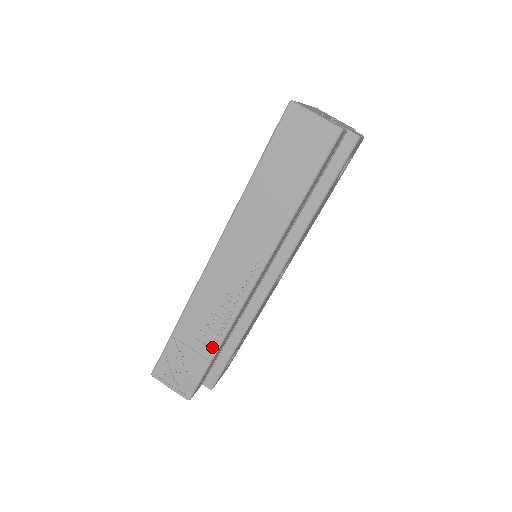
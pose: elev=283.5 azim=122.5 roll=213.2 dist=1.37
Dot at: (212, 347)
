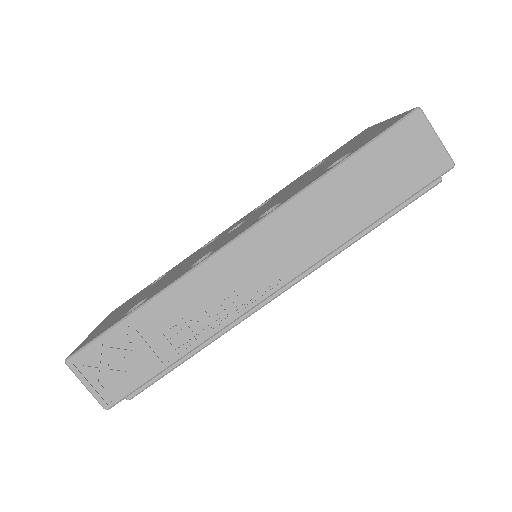
Dot at: (179, 350)
